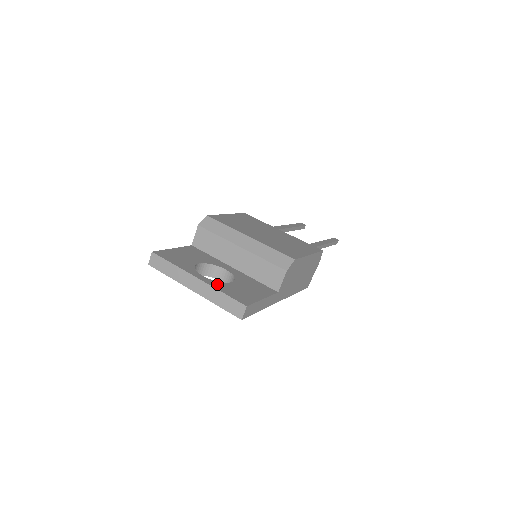
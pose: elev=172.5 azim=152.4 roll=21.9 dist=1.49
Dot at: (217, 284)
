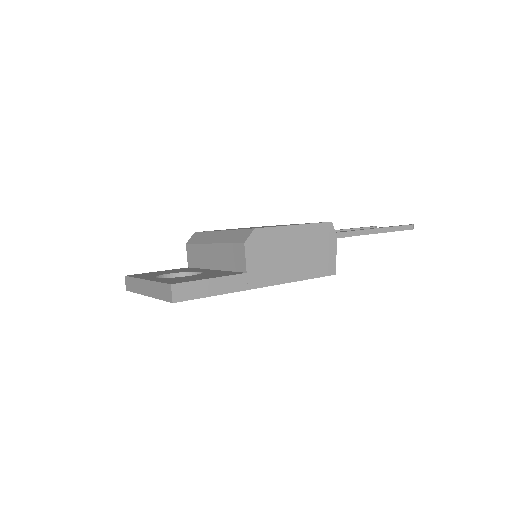
Dot at: (163, 279)
